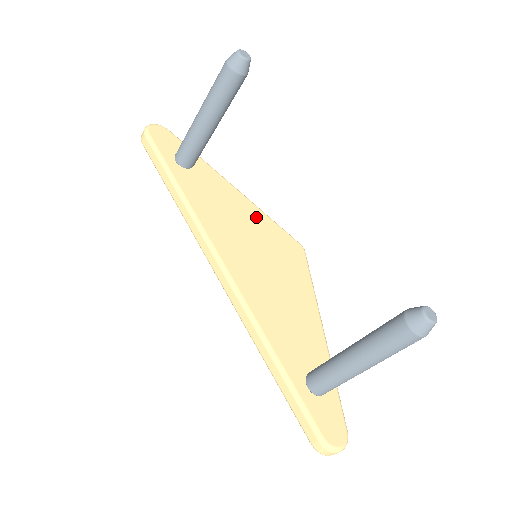
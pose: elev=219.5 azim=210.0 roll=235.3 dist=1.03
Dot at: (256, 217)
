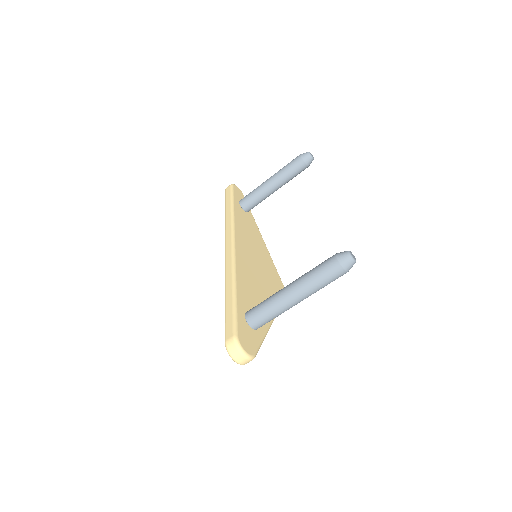
Dot at: (267, 256)
